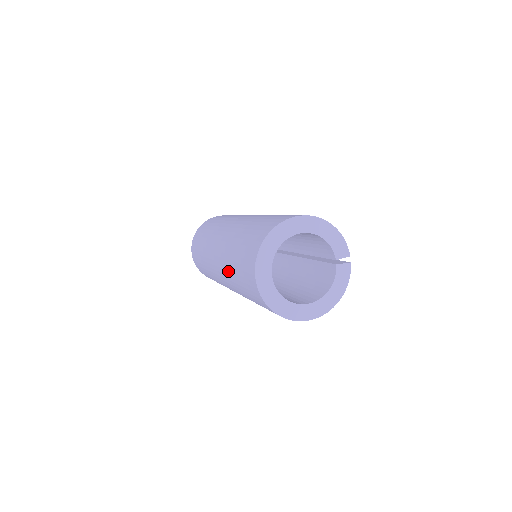
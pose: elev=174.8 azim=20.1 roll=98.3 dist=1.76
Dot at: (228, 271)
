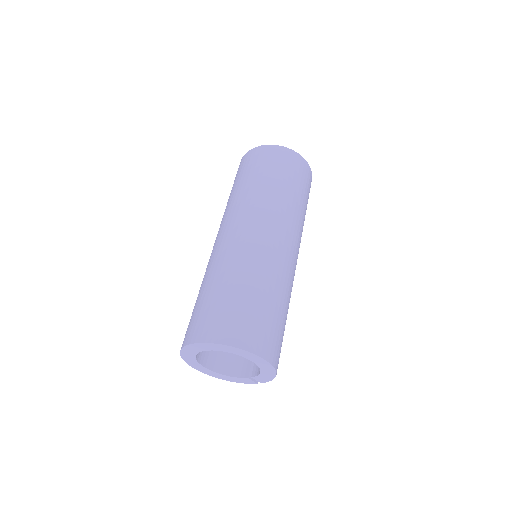
Dot at: (213, 269)
